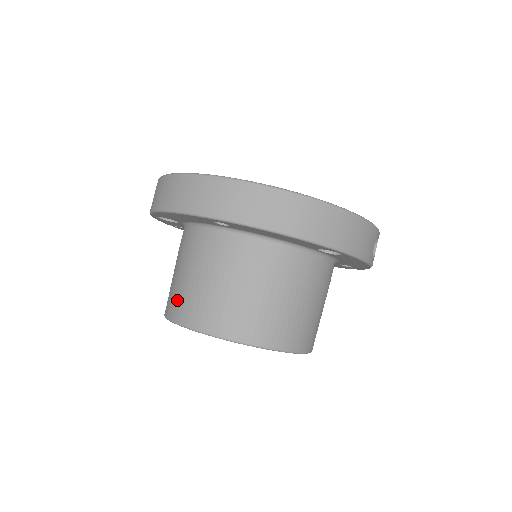
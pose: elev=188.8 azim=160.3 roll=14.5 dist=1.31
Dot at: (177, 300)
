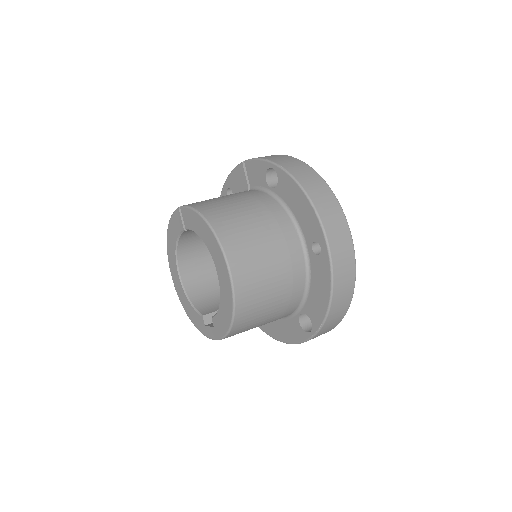
Dot at: (233, 228)
